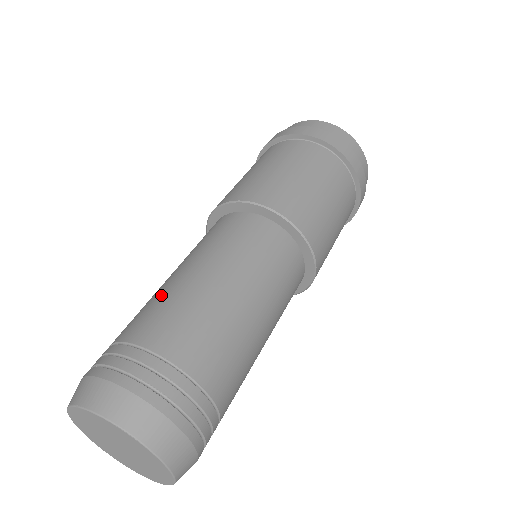
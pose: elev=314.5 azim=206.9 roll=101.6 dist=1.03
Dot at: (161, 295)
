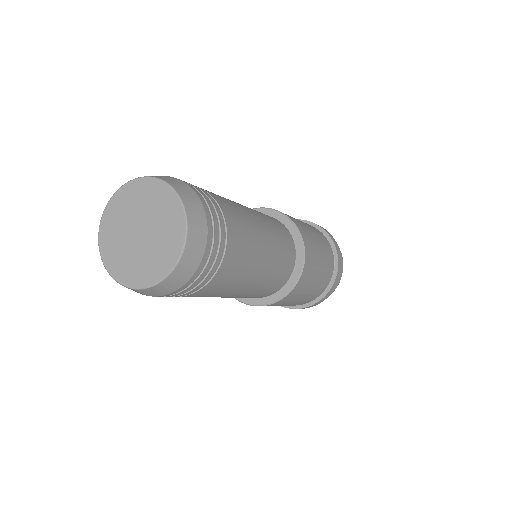
Dot at: occluded
